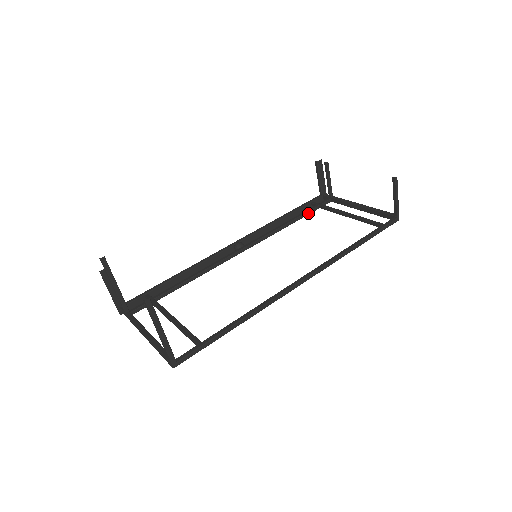
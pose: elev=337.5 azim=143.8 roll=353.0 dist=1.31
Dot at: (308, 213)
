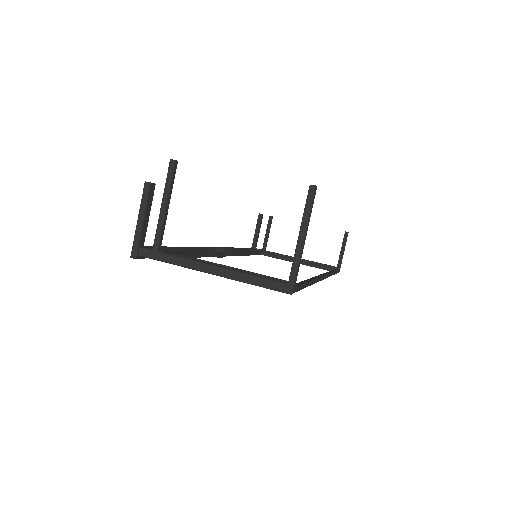
Dot at: (255, 254)
